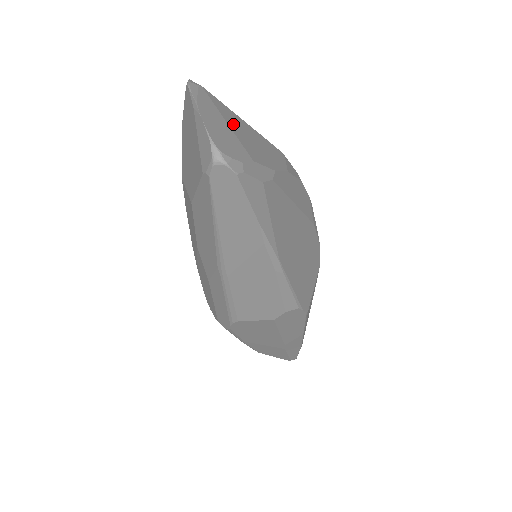
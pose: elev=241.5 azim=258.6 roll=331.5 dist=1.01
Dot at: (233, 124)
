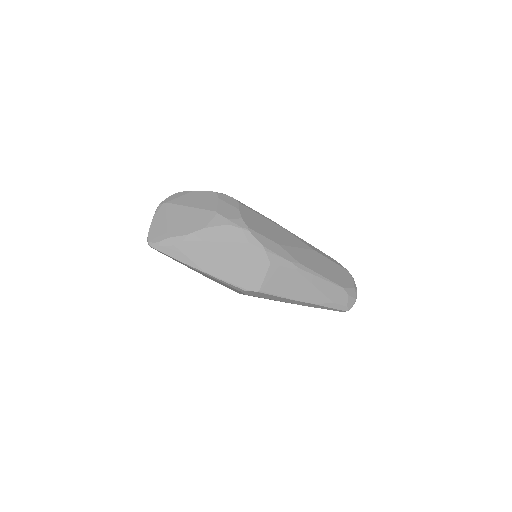
Dot at: (173, 217)
